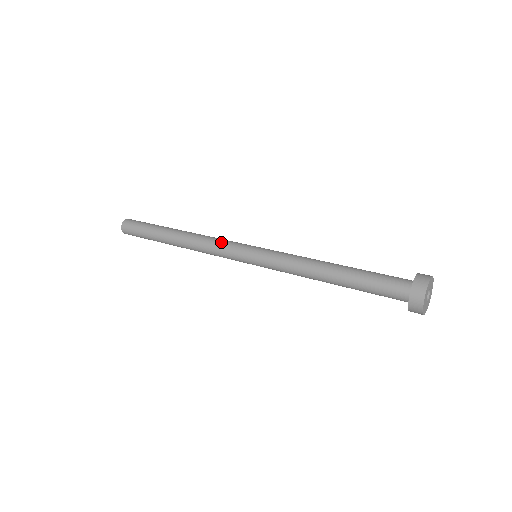
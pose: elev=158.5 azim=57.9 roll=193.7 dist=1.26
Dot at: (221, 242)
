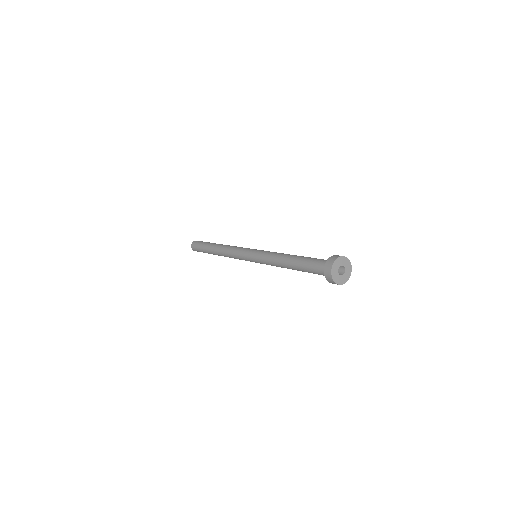
Dot at: (241, 247)
